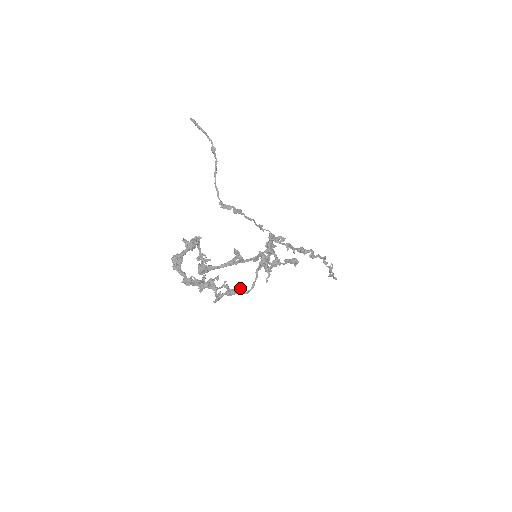
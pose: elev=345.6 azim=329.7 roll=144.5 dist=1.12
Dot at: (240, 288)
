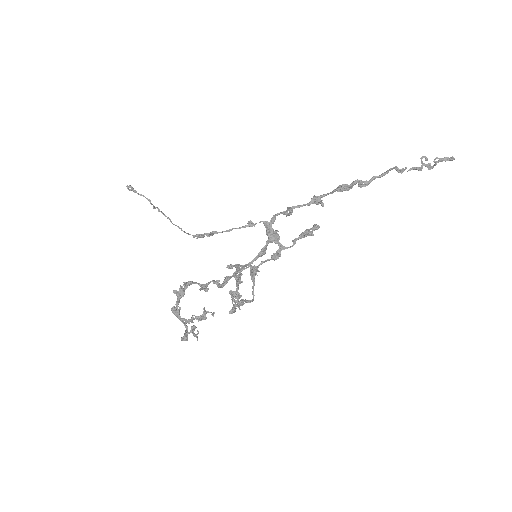
Dot at: (243, 300)
